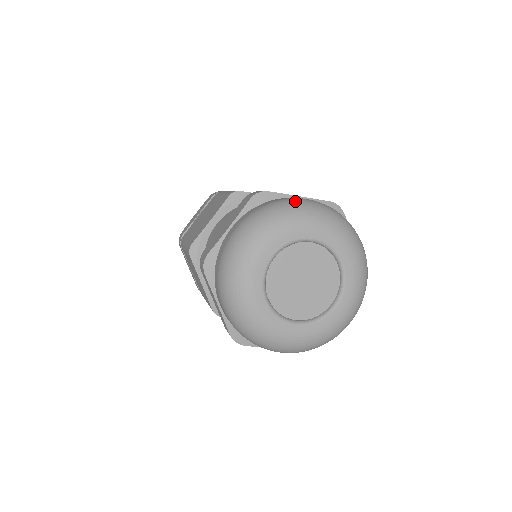
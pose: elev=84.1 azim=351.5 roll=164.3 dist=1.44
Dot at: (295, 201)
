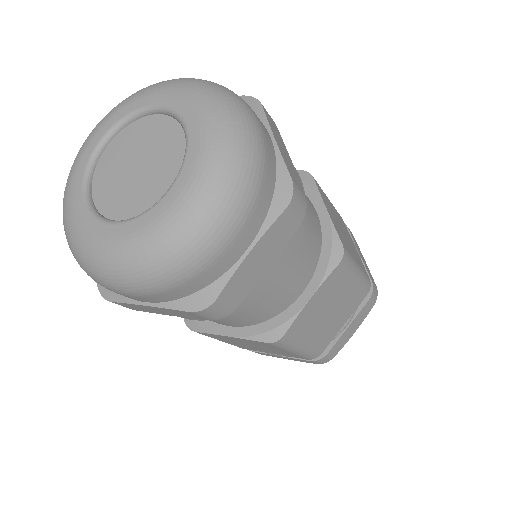
Dot at: occluded
